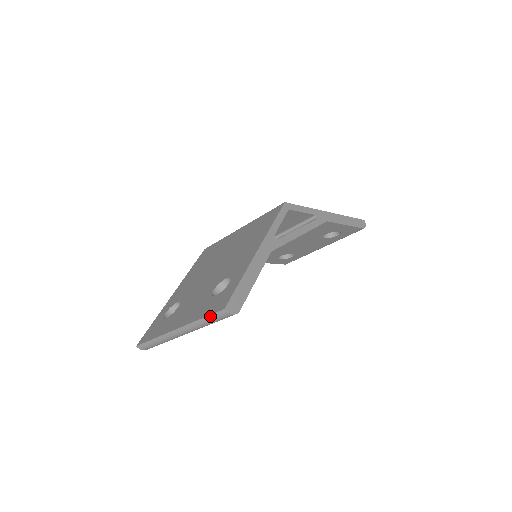
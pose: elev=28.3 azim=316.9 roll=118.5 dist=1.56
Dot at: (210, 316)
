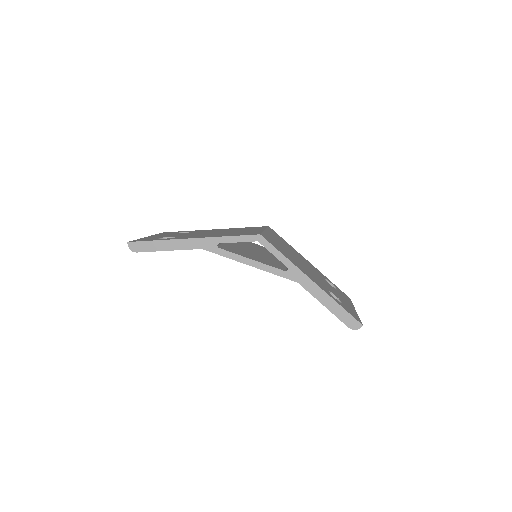
Dot at: occluded
